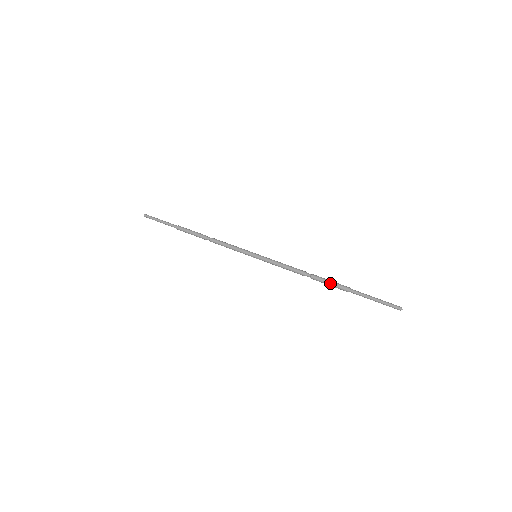
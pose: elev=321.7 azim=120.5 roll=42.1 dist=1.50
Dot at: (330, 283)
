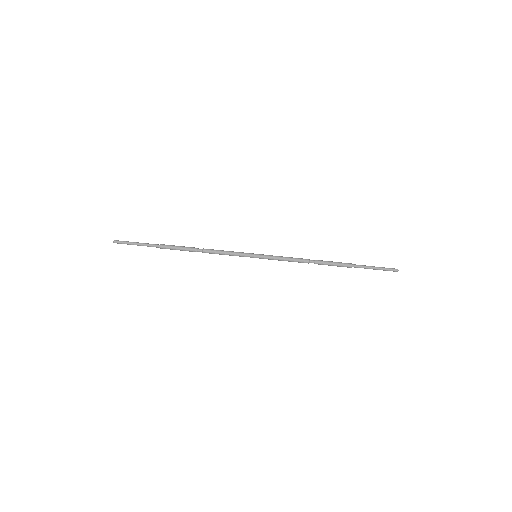
Dot at: occluded
